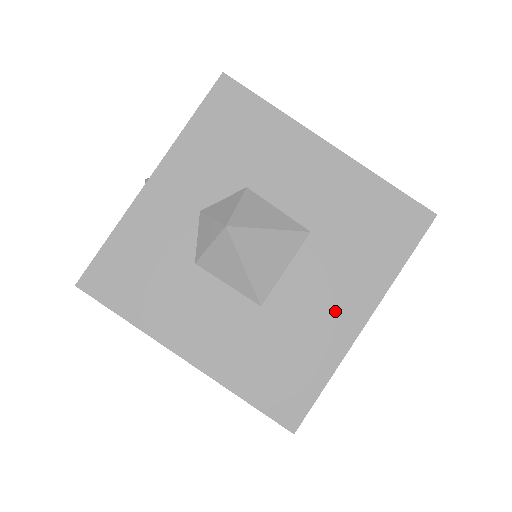
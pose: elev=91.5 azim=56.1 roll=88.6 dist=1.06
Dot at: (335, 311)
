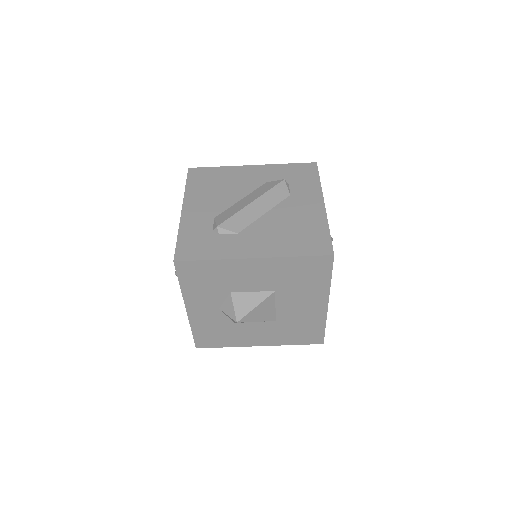
Dot at: (310, 308)
